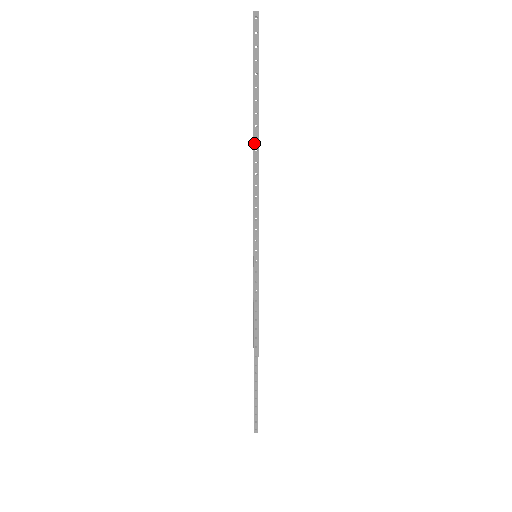
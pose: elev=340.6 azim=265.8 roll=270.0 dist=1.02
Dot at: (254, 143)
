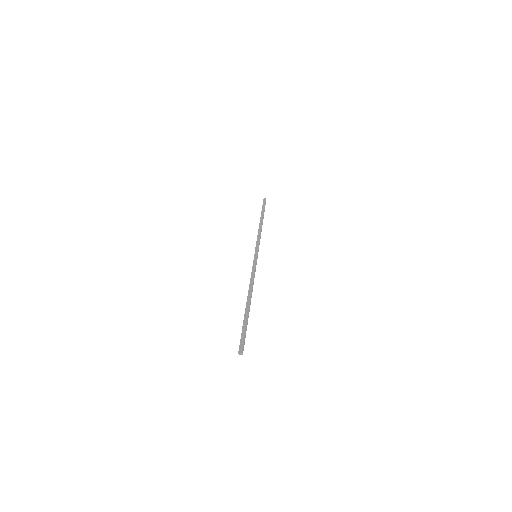
Dot at: (260, 223)
